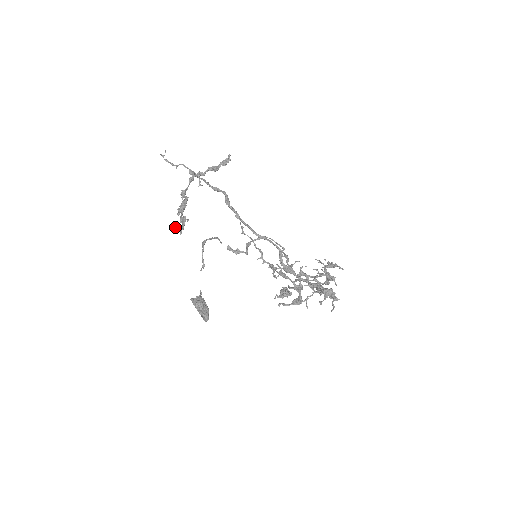
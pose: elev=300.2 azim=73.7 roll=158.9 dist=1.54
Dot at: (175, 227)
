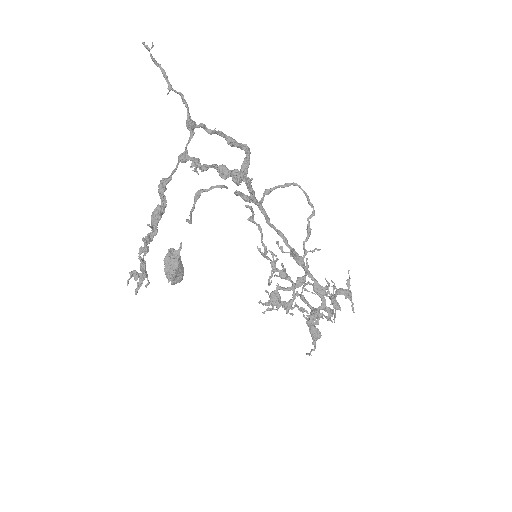
Dot at: occluded
